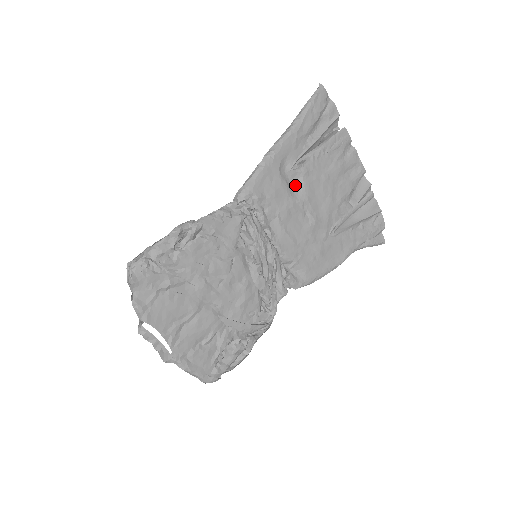
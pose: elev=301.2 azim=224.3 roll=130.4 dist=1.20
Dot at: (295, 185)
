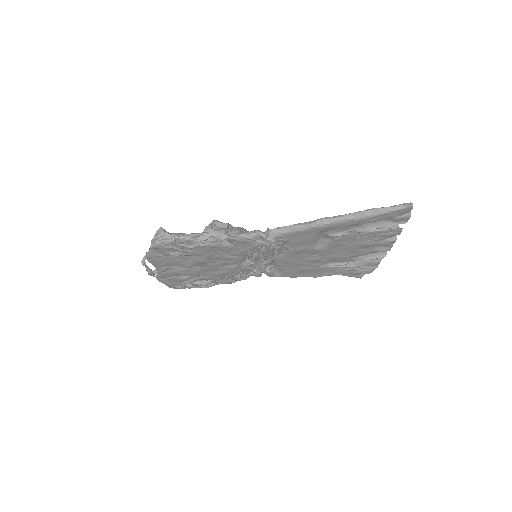
Dot at: (323, 240)
